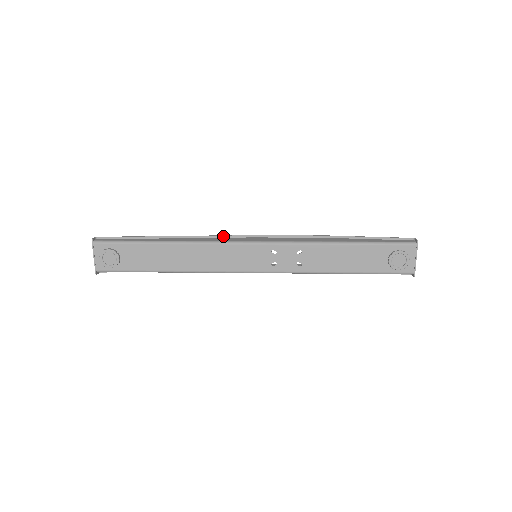
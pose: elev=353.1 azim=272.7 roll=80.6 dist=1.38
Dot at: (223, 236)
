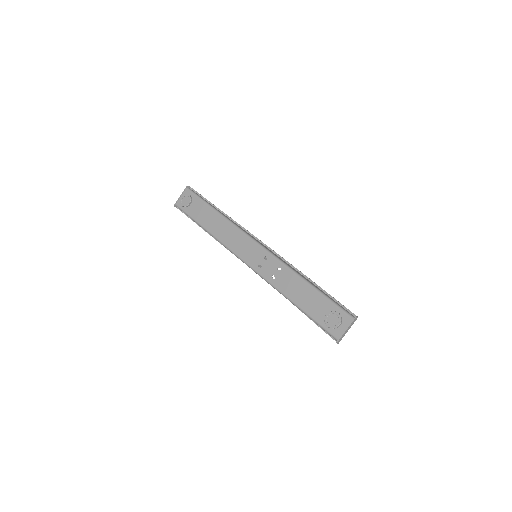
Dot at: (250, 233)
